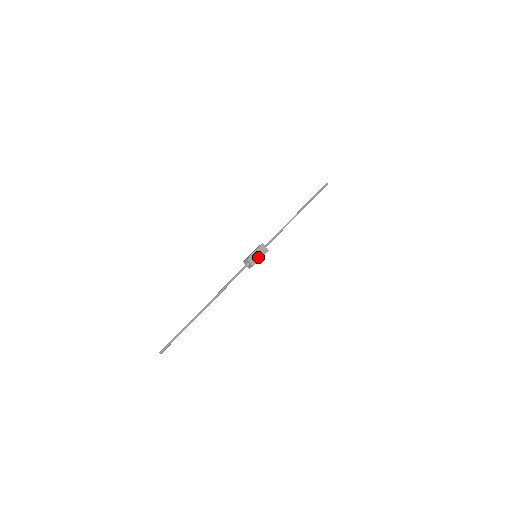
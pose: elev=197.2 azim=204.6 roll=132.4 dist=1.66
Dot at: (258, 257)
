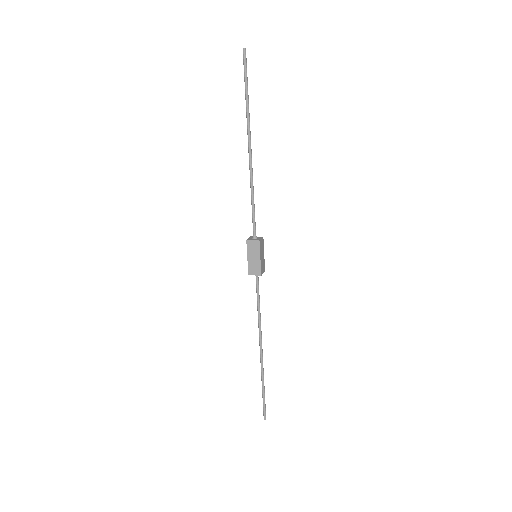
Dot at: (263, 258)
